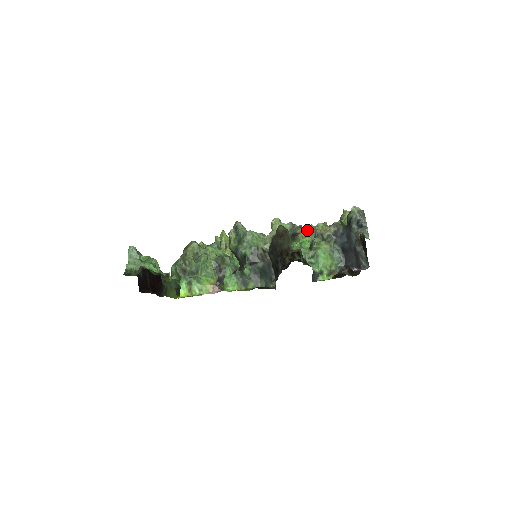
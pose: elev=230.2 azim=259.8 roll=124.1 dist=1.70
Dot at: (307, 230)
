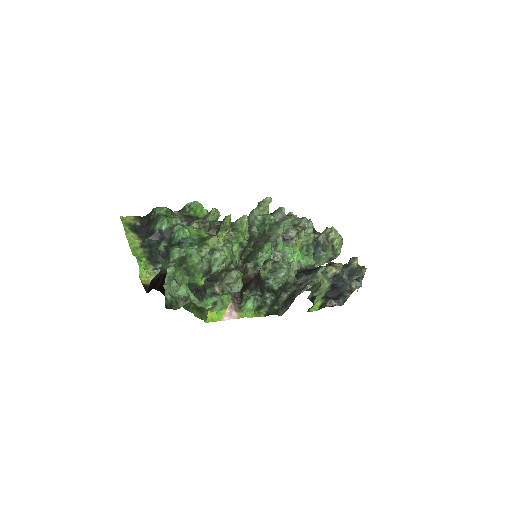
Dot at: (301, 238)
